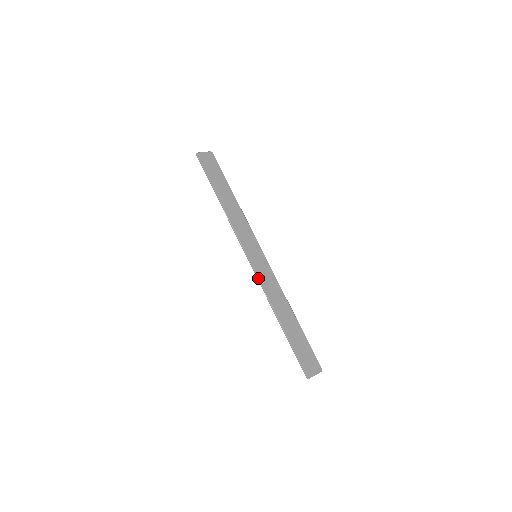
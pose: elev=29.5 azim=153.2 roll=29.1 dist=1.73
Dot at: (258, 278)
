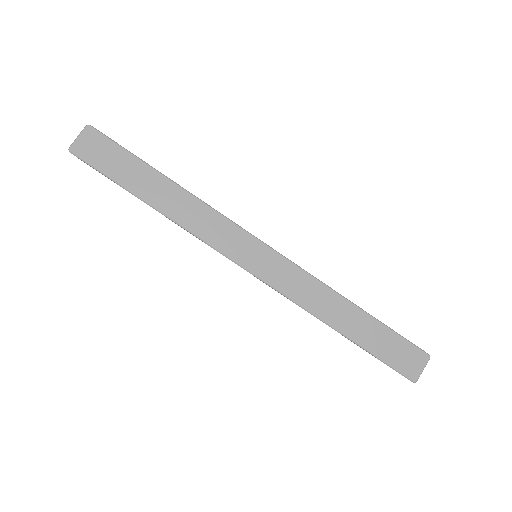
Dot at: (277, 291)
